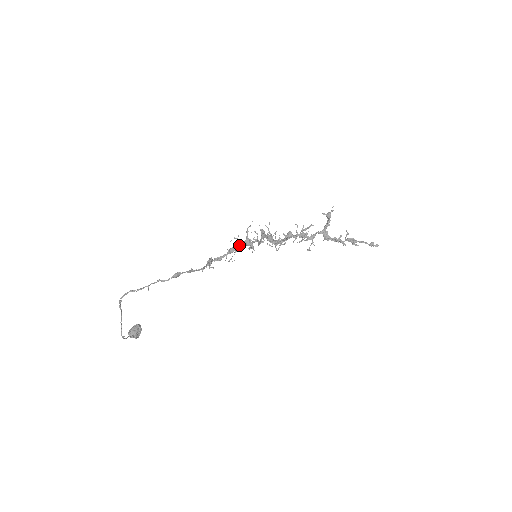
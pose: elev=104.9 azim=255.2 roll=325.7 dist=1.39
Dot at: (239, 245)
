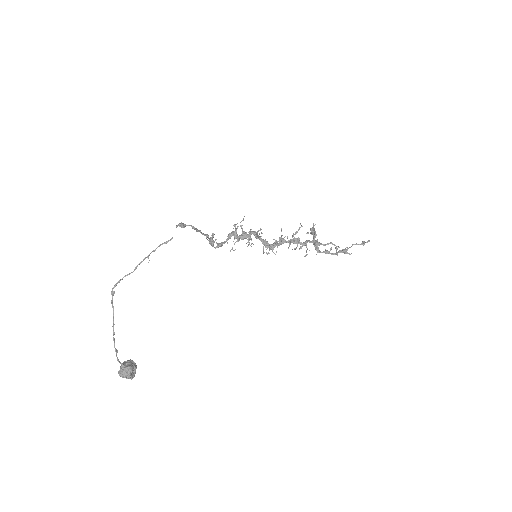
Dot at: (237, 228)
